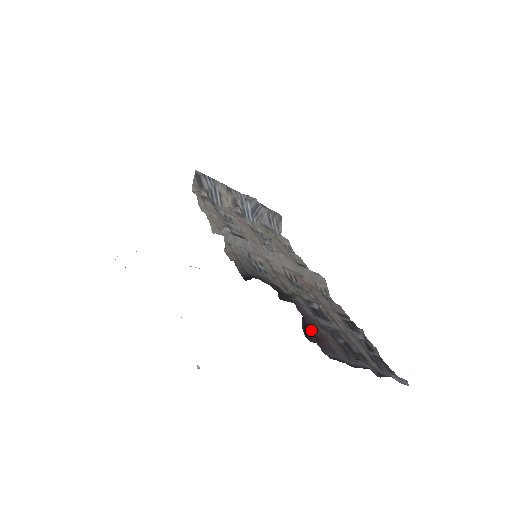
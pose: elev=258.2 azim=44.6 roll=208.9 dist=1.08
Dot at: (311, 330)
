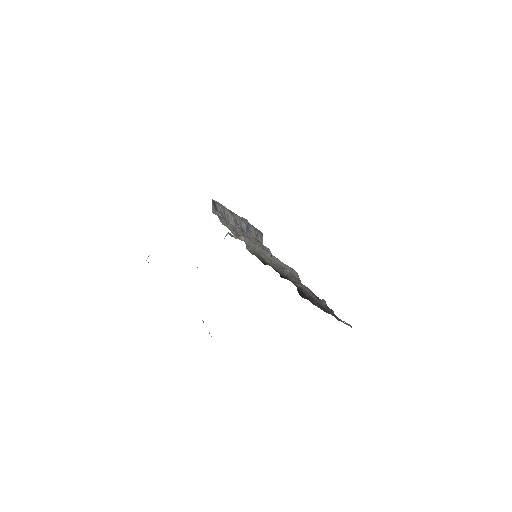
Dot at: (302, 293)
